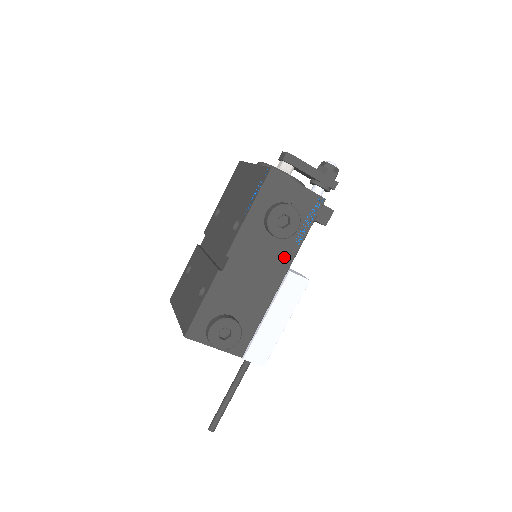
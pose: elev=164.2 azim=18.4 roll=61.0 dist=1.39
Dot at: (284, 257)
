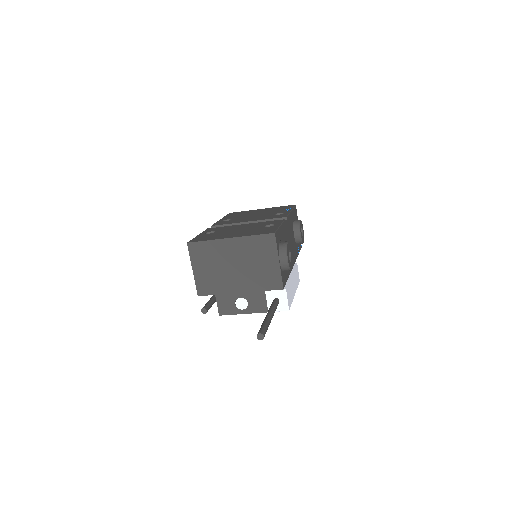
Dot at: (295, 253)
